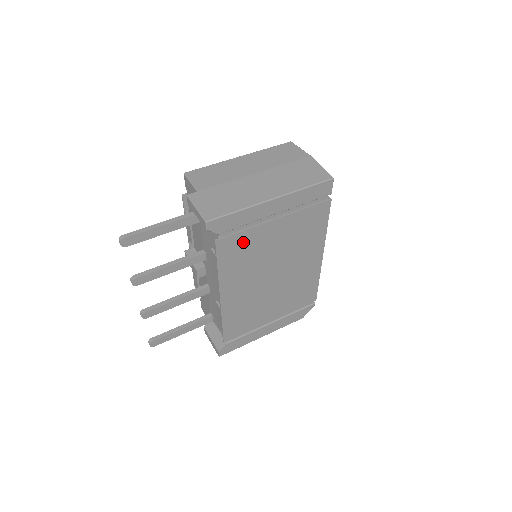
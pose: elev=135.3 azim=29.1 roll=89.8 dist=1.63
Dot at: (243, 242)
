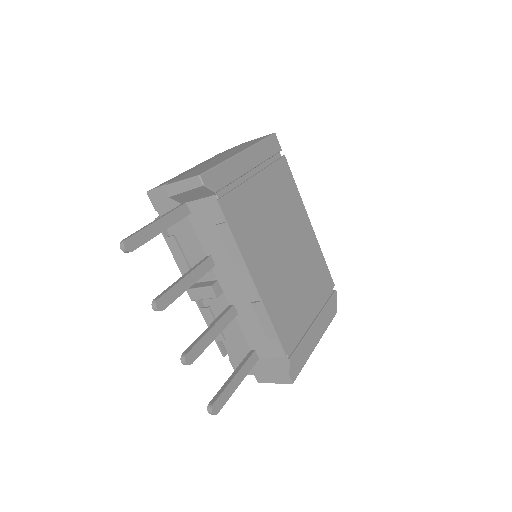
Dot at: (241, 203)
